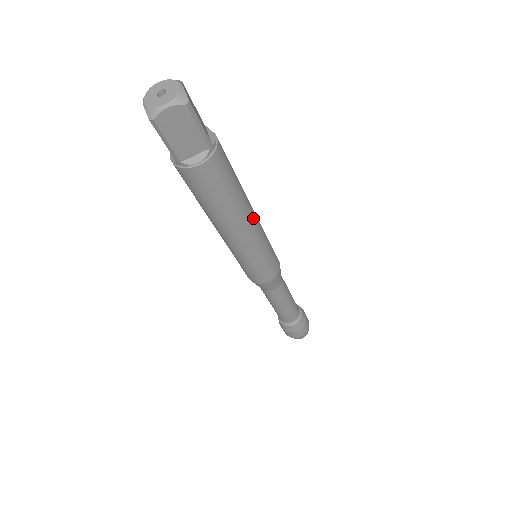
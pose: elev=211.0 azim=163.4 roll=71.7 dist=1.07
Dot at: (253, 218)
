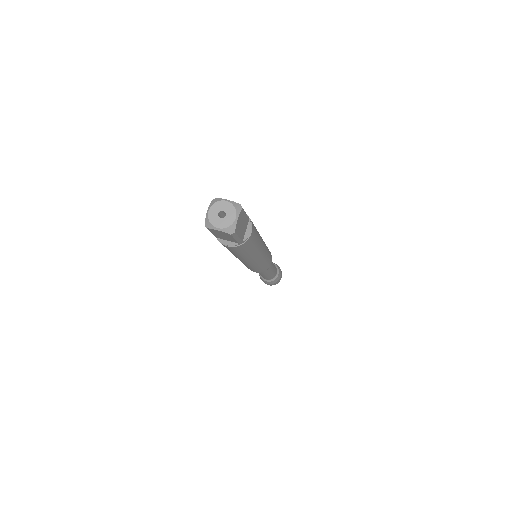
Dot at: (258, 257)
